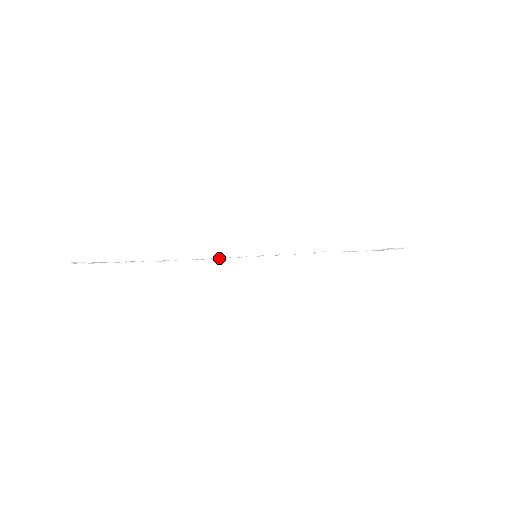
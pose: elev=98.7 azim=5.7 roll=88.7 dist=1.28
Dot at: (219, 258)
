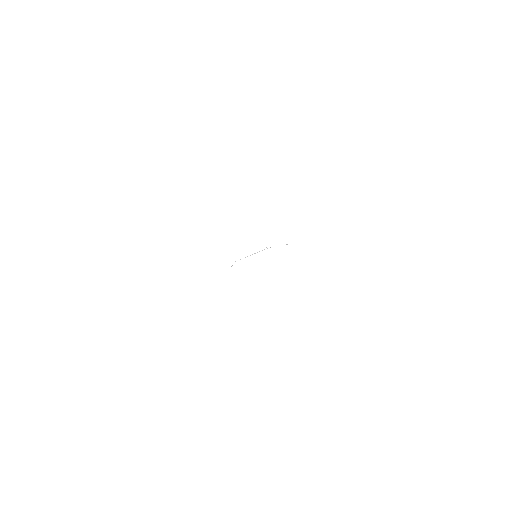
Dot at: occluded
